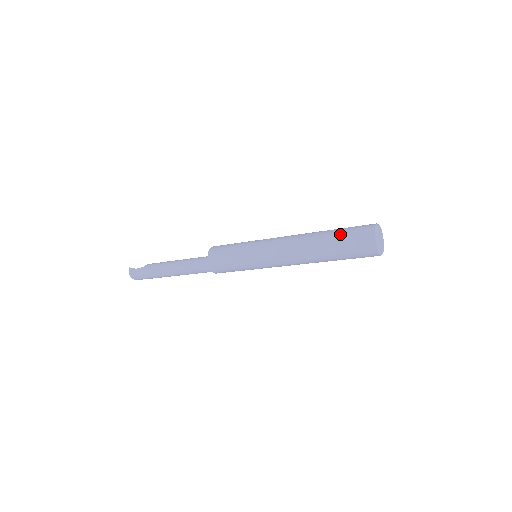
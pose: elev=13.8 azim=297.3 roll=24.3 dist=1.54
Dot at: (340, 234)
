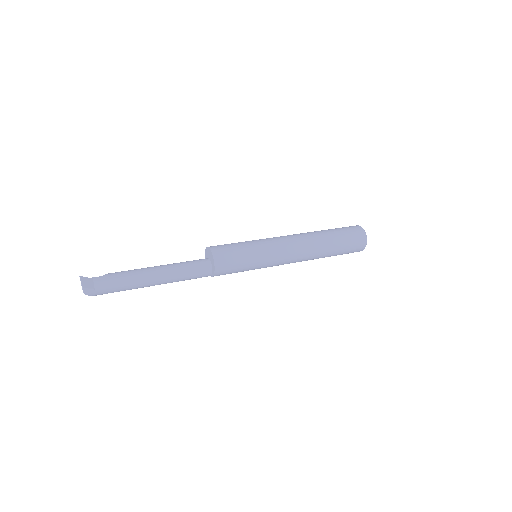
Dot at: (337, 230)
